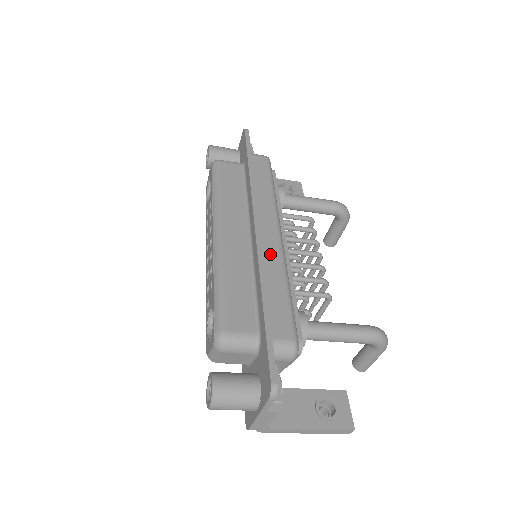
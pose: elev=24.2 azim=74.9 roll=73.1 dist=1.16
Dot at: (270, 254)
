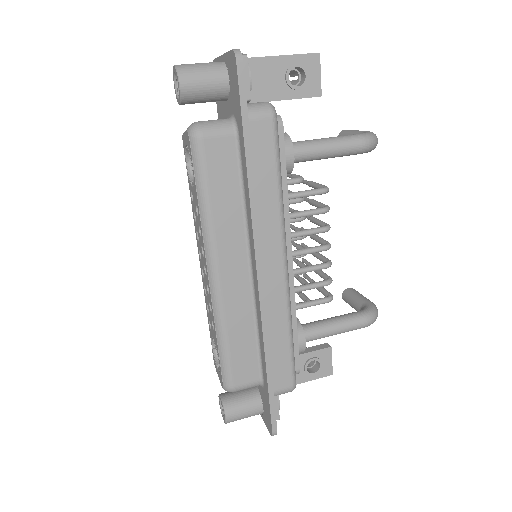
Dot at: (274, 301)
